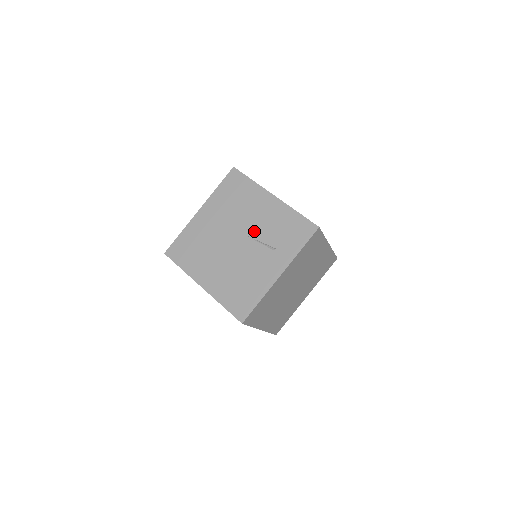
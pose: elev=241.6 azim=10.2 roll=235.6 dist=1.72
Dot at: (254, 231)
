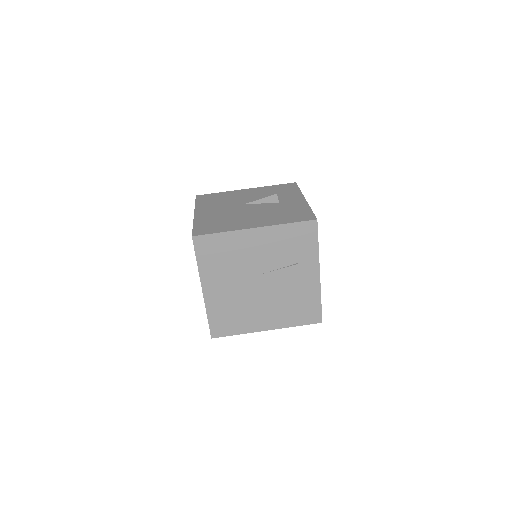
Dot at: (267, 265)
